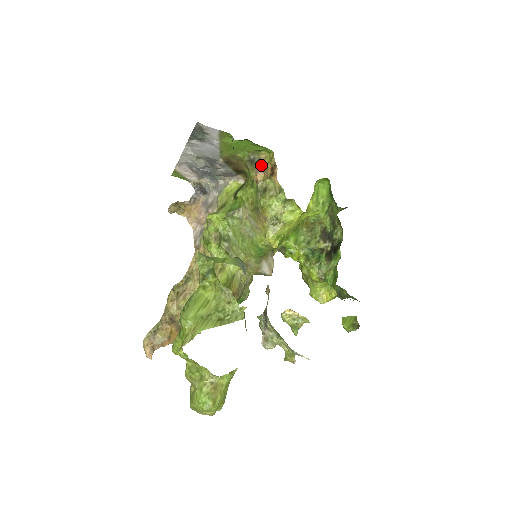
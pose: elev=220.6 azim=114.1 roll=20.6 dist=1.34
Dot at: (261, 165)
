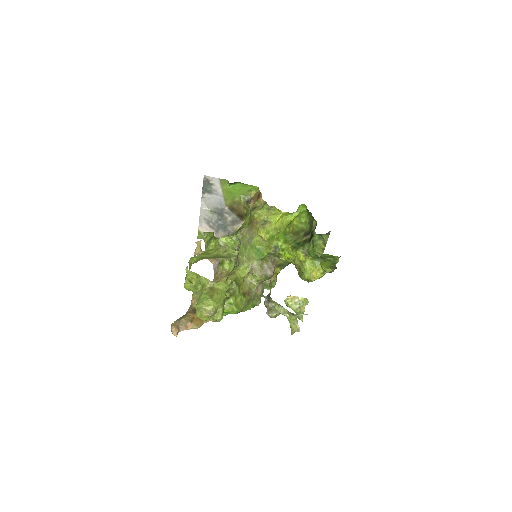
Dot at: (252, 199)
